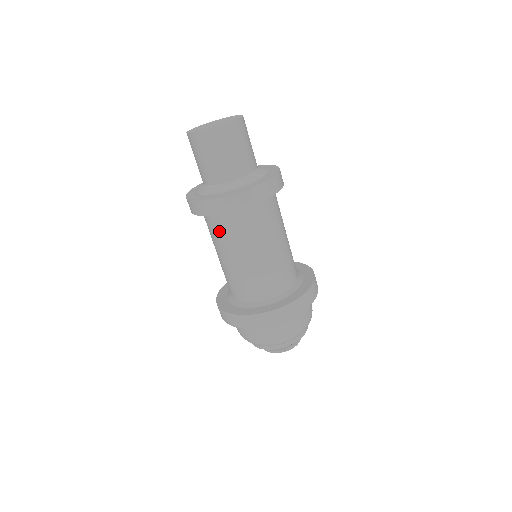
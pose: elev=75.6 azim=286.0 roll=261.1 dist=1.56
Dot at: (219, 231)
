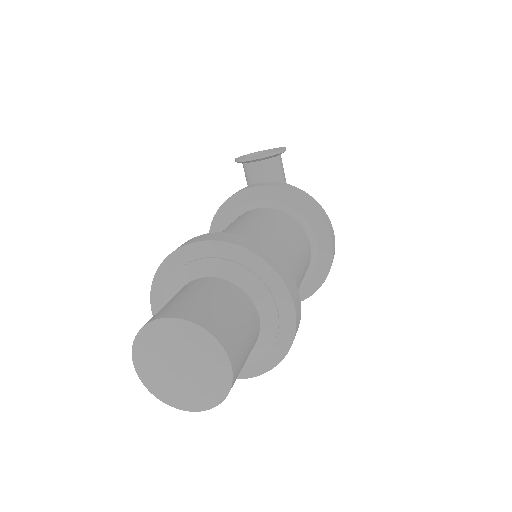
Dot at: occluded
